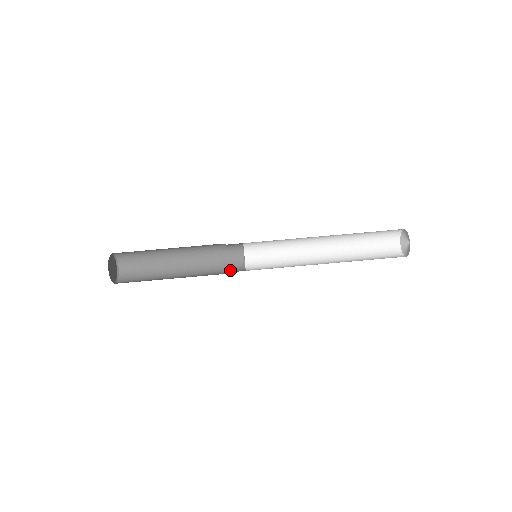
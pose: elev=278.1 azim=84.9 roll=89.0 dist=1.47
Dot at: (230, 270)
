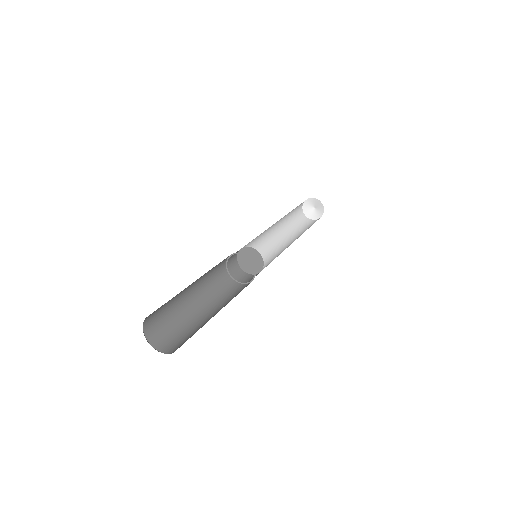
Dot at: (250, 280)
